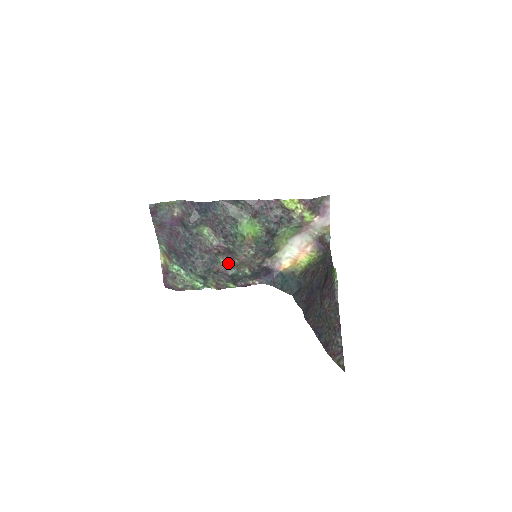
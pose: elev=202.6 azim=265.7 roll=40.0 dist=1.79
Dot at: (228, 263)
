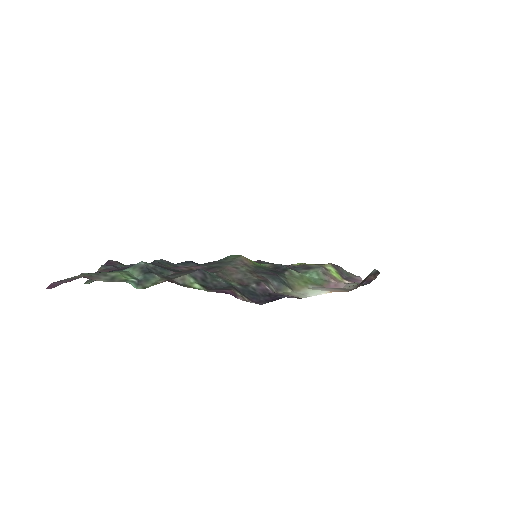
Dot at: occluded
